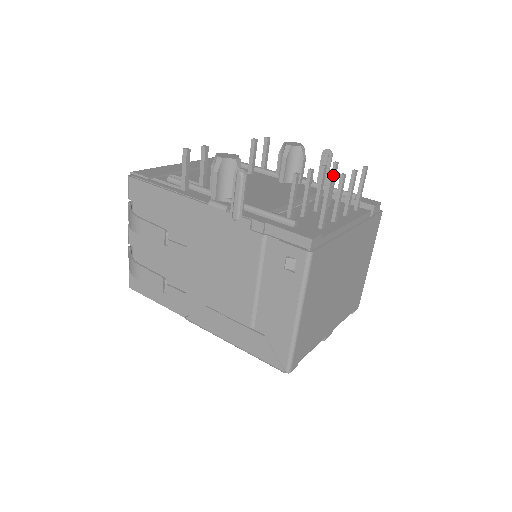
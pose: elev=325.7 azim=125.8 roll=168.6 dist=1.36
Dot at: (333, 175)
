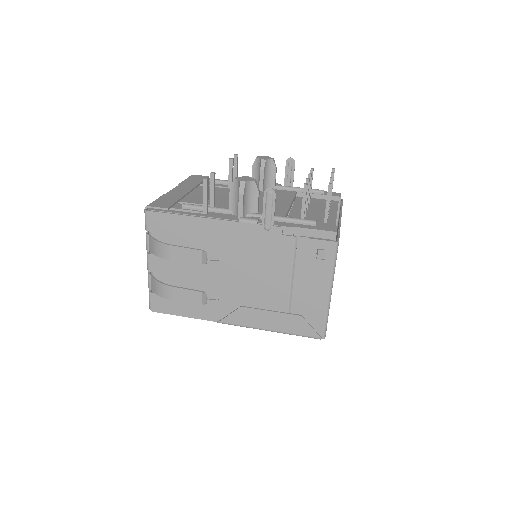
Dot at: (311, 179)
